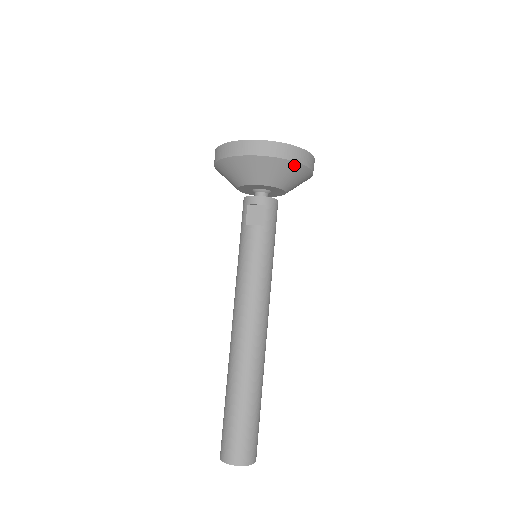
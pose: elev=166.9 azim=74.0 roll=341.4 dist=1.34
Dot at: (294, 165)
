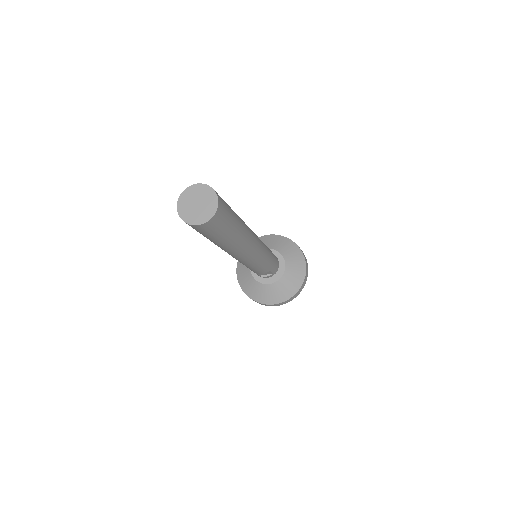
Dot at: (293, 244)
